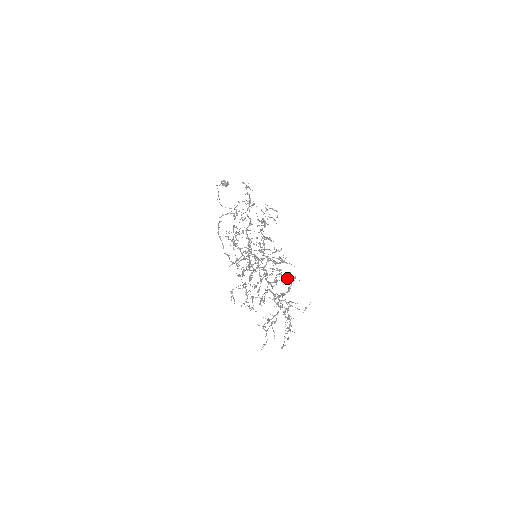
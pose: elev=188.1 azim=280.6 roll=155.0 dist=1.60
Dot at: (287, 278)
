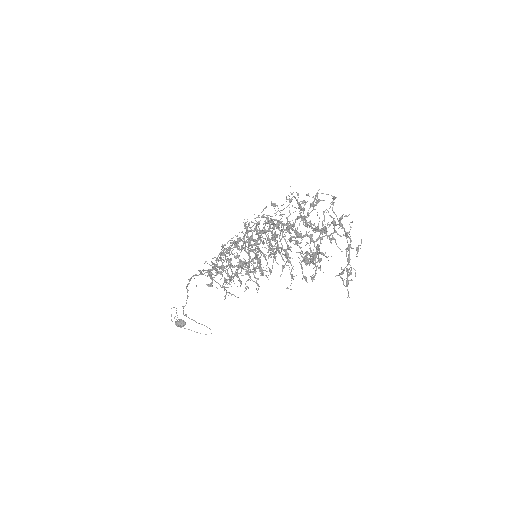
Dot at: occluded
